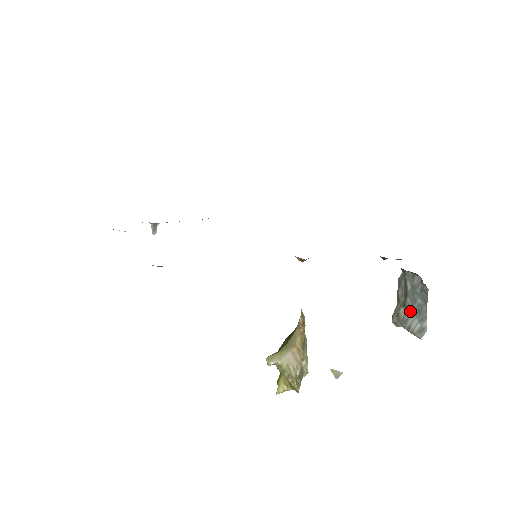
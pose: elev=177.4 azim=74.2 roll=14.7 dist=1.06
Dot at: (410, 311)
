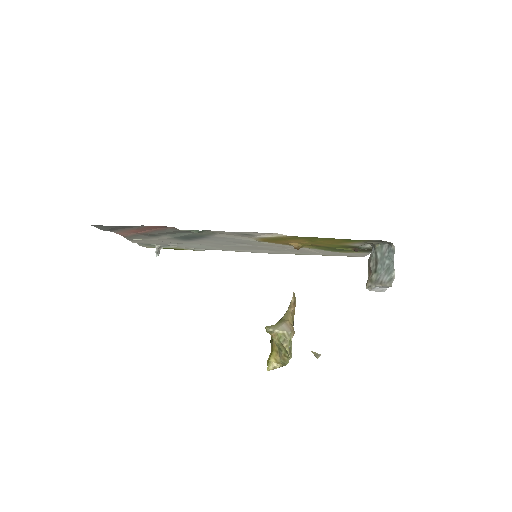
Dot at: (380, 273)
